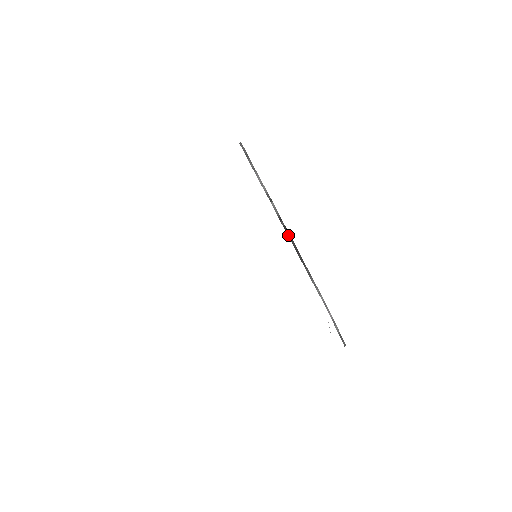
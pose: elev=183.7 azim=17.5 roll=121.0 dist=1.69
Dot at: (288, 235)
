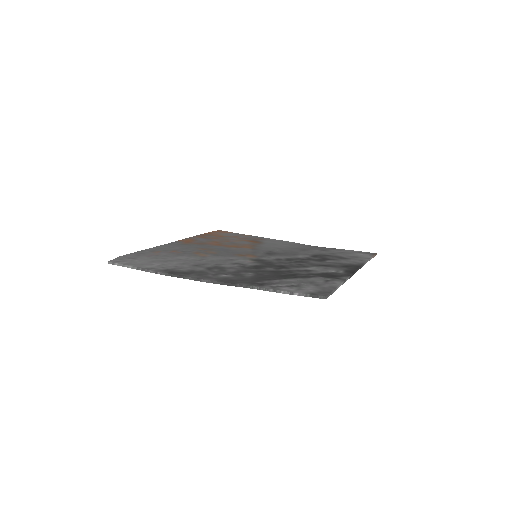
Dot at: occluded
